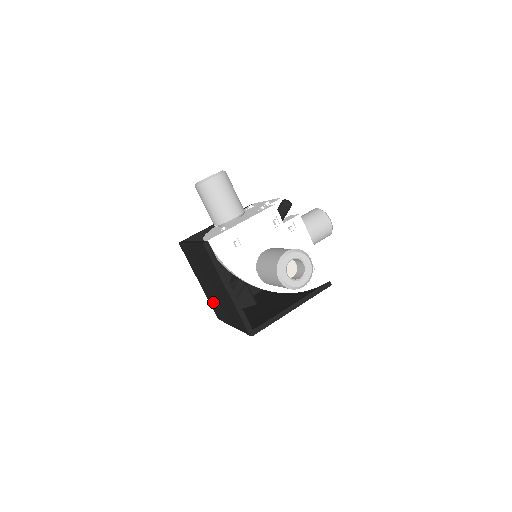
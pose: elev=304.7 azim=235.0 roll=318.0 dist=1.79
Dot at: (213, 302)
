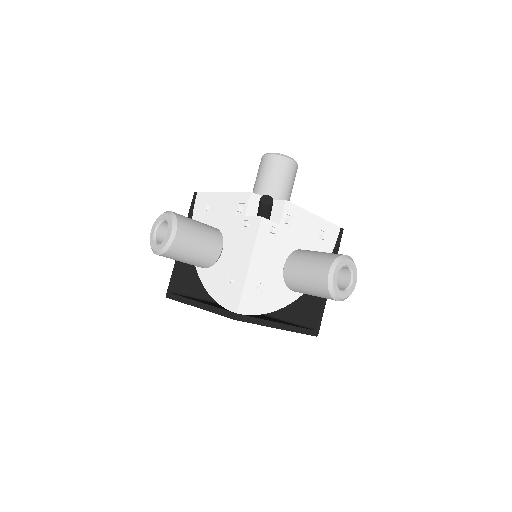
Dot at: occluded
